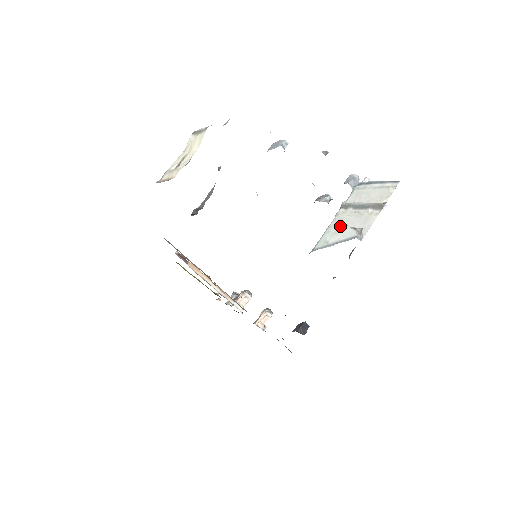
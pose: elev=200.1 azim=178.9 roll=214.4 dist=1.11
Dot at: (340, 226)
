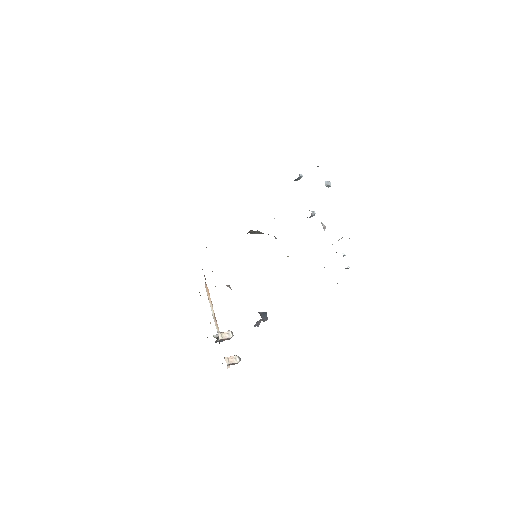
Dot at: occluded
